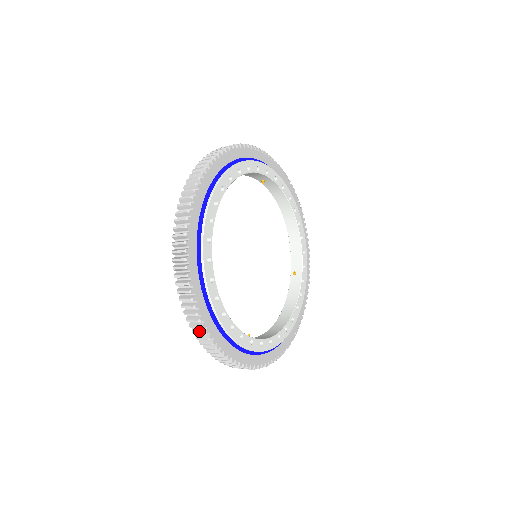
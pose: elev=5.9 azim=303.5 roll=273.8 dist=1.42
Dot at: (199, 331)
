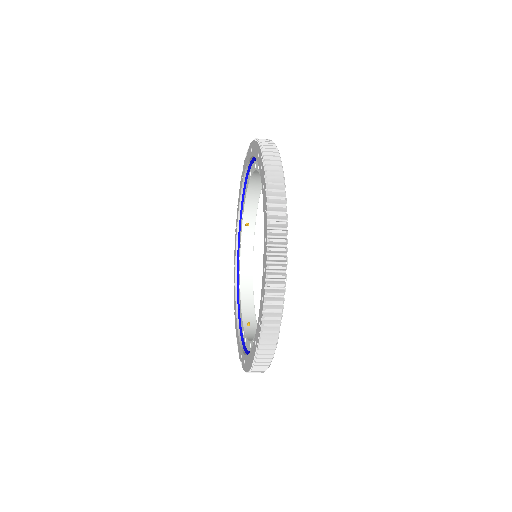
Dot at: occluded
